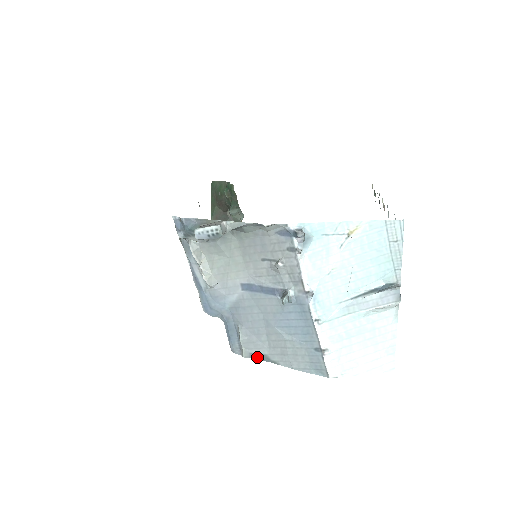
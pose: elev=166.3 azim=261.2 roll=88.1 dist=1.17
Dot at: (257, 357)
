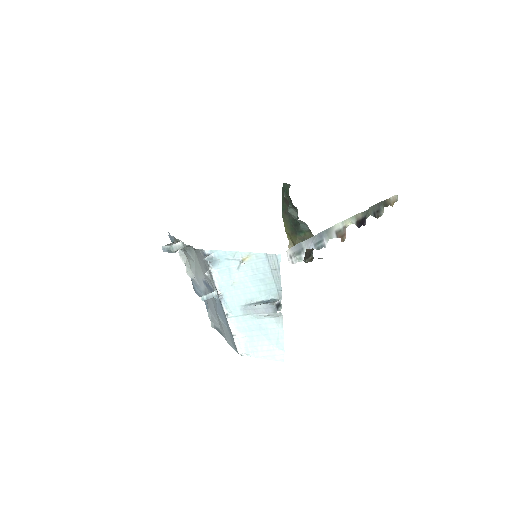
Dot at: (217, 329)
